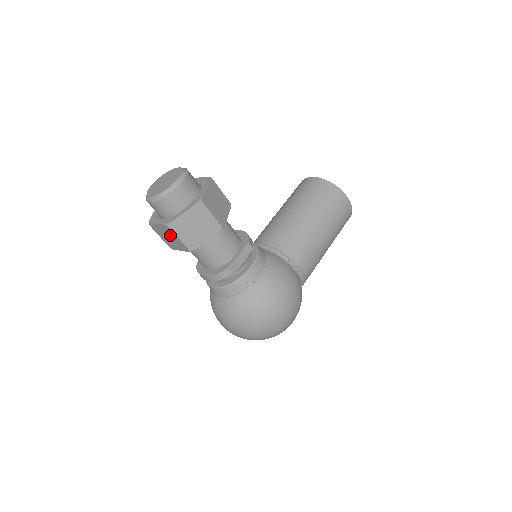
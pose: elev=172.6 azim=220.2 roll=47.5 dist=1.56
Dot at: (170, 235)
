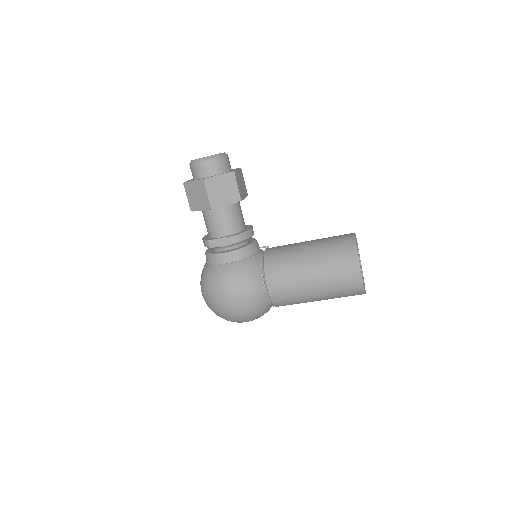
Dot at: occluded
